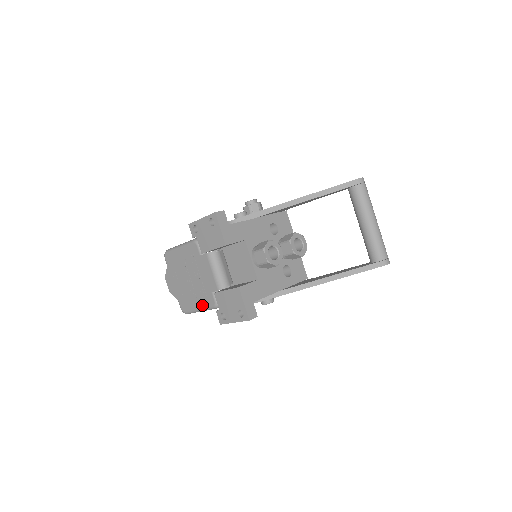
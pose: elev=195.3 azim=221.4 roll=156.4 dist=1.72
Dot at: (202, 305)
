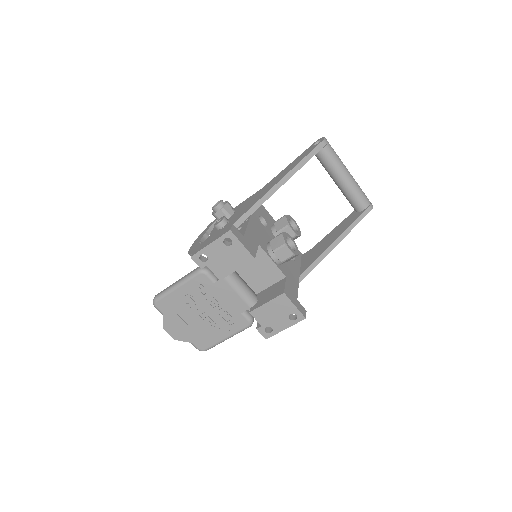
Dot at: (230, 332)
